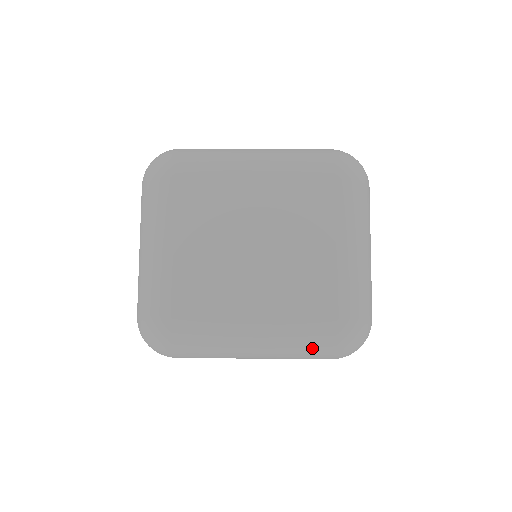
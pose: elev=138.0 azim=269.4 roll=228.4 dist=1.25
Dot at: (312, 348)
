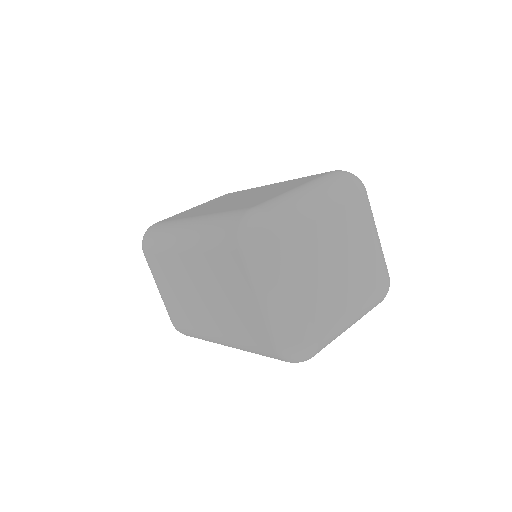
Dot at: (374, 306)
